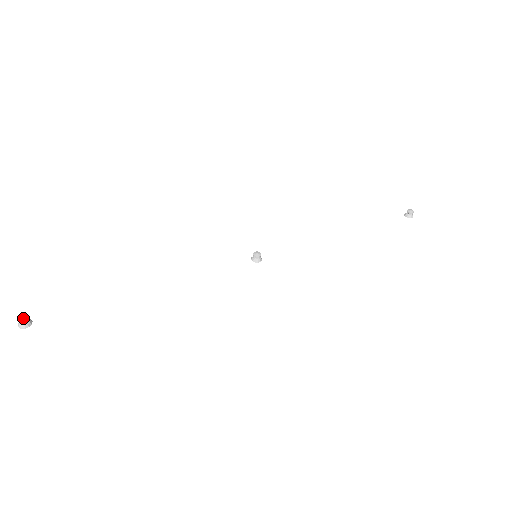
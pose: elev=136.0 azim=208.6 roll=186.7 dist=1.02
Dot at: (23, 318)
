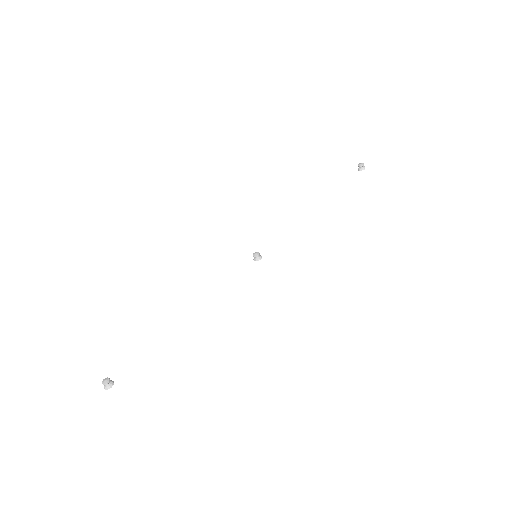
Dot at: (106, 381)
